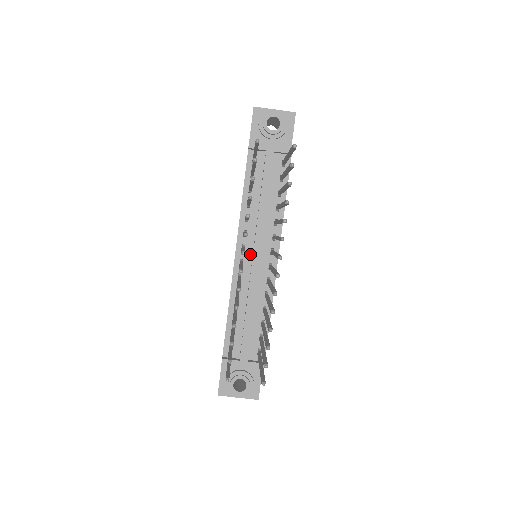
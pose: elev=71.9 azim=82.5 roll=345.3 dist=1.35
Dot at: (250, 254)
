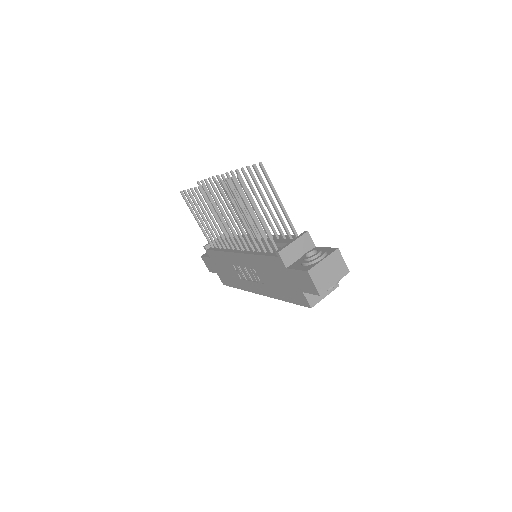
Dot at: (244, 247)
